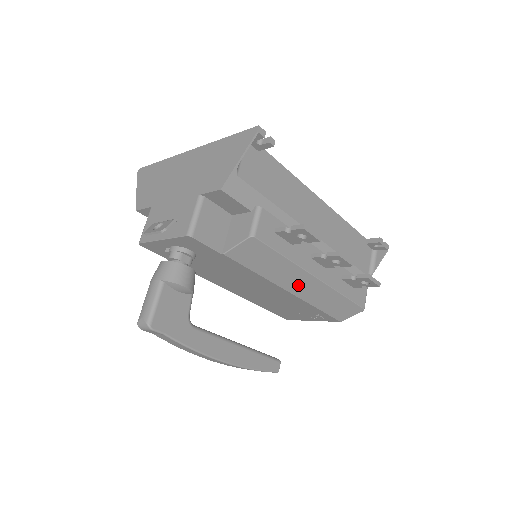
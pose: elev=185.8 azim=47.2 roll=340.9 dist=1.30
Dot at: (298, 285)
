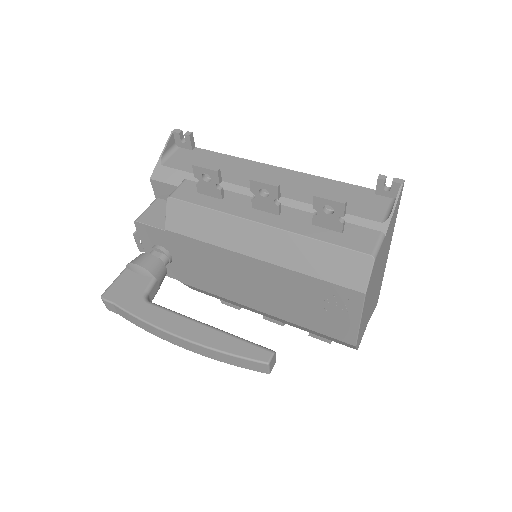
Dot at: (253, 243)
